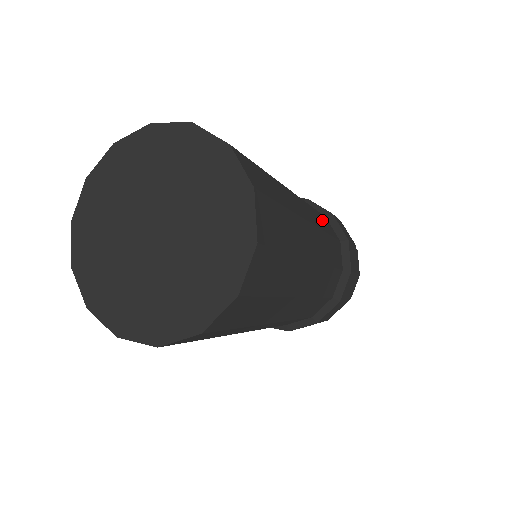
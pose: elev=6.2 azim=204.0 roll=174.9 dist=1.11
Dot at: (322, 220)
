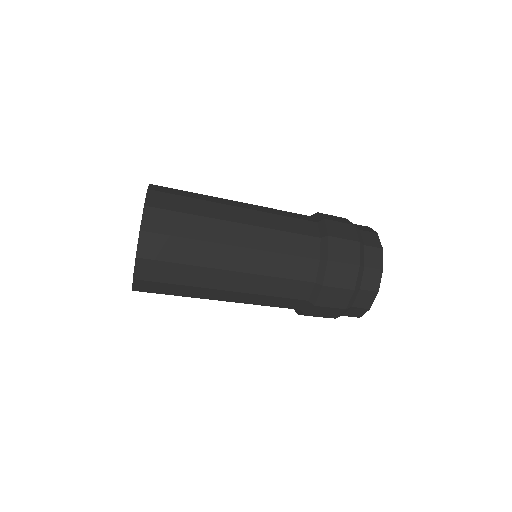
Dot at: (292, 223)
